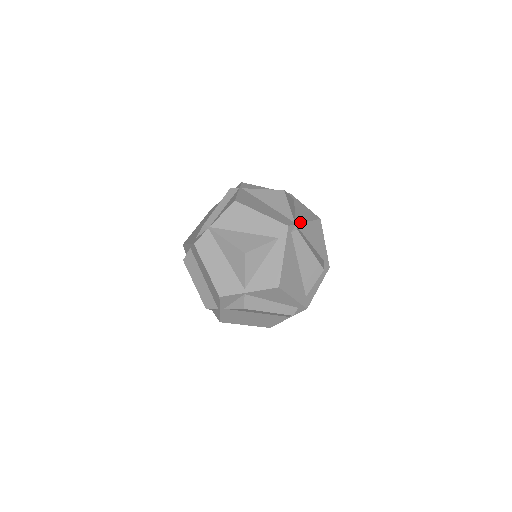
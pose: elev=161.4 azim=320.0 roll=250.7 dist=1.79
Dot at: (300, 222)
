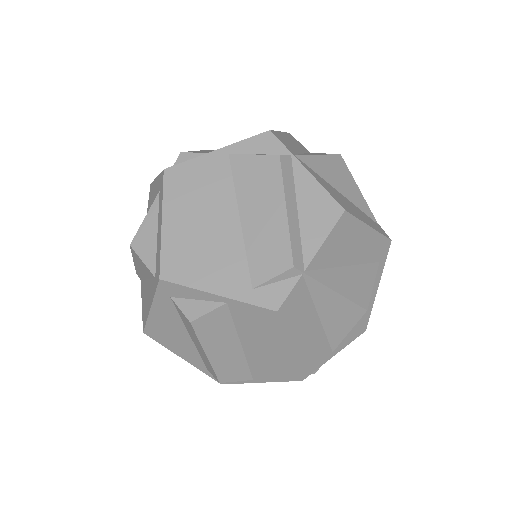
Dot at: occluded
